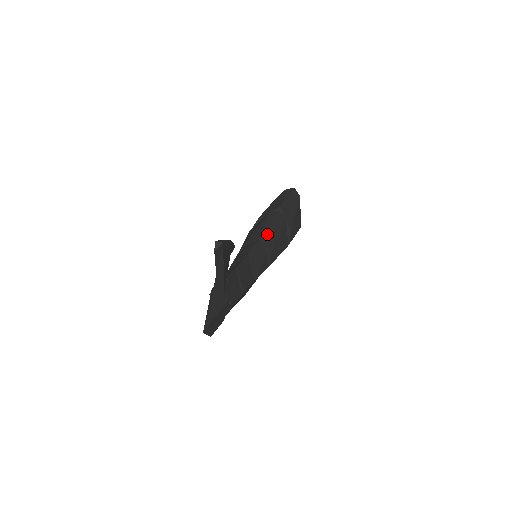
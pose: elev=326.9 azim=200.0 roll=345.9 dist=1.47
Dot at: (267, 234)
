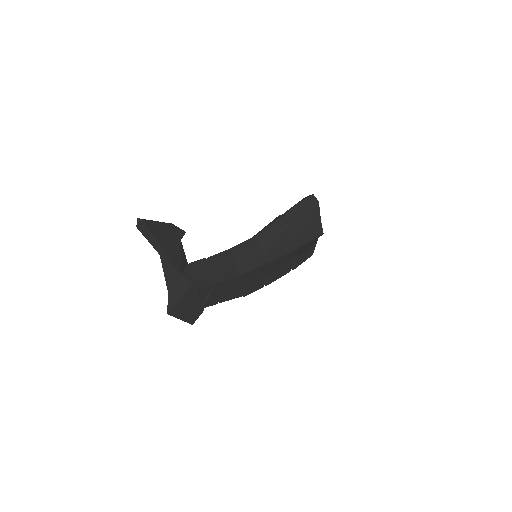
Dot at: (263, 234)
